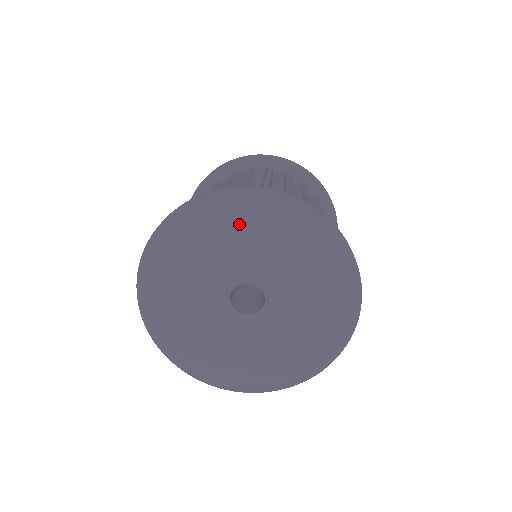
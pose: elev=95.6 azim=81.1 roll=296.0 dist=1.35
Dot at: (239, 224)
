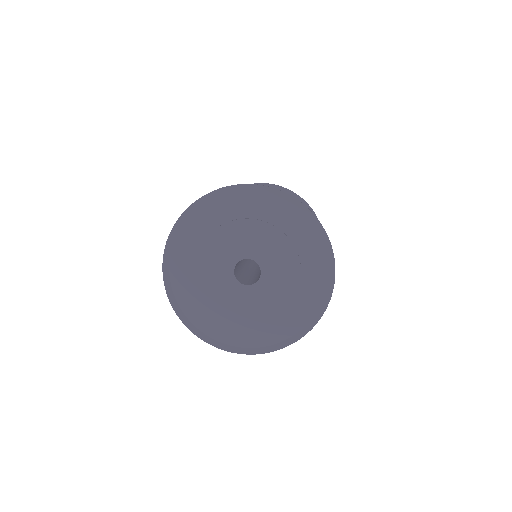
Dot at: (251, 212)
